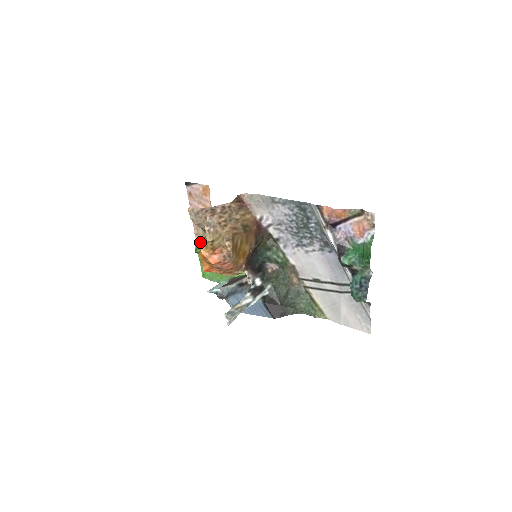
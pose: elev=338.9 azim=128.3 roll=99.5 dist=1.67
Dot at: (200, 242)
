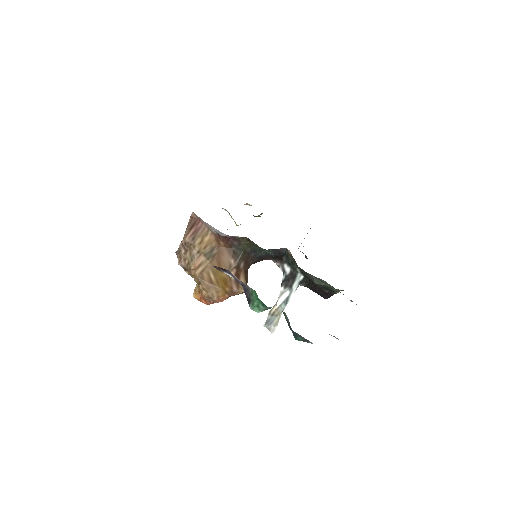
Dot at: occluded
